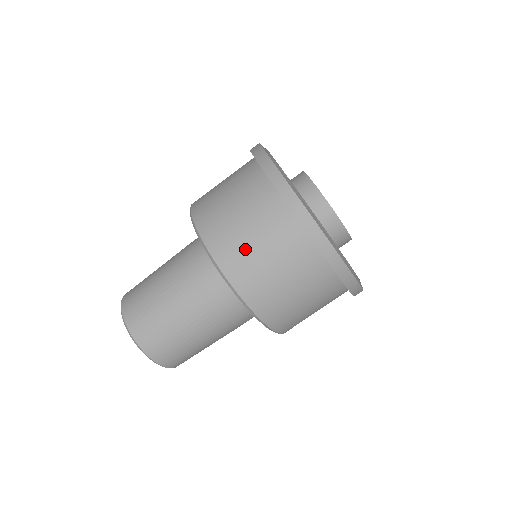
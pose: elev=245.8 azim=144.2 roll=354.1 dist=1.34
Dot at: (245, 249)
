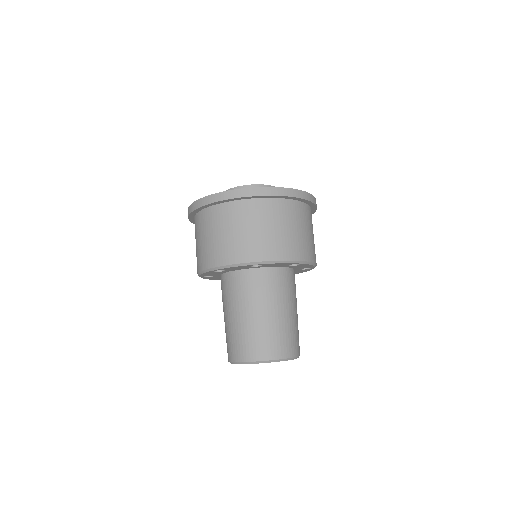
Dot at: (225, 243)
